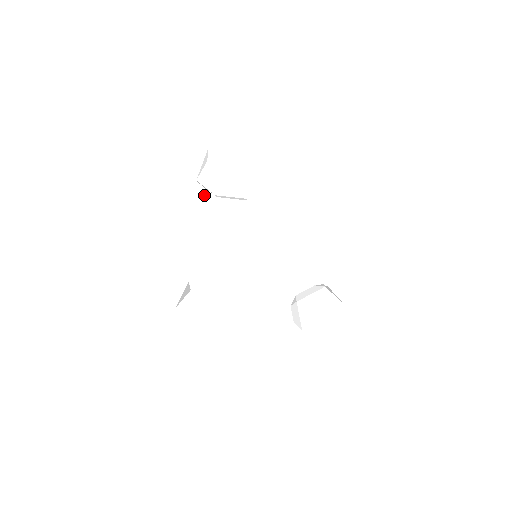
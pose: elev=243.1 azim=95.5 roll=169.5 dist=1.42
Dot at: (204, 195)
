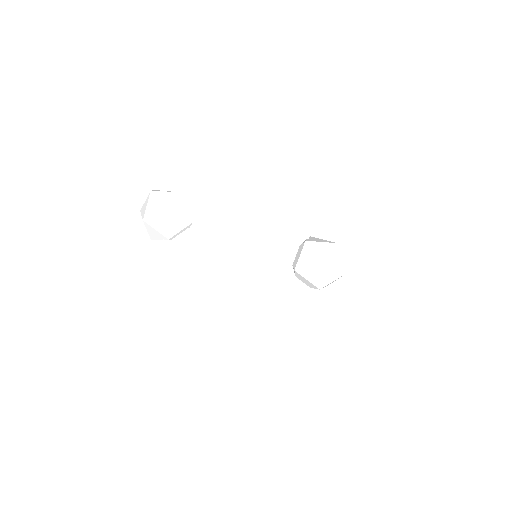
Dot at: (162, 246)
